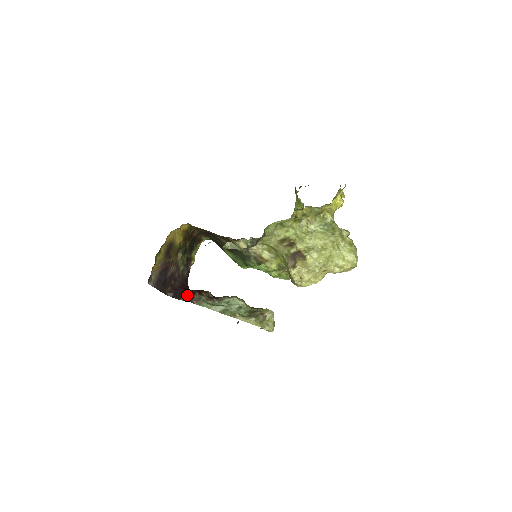
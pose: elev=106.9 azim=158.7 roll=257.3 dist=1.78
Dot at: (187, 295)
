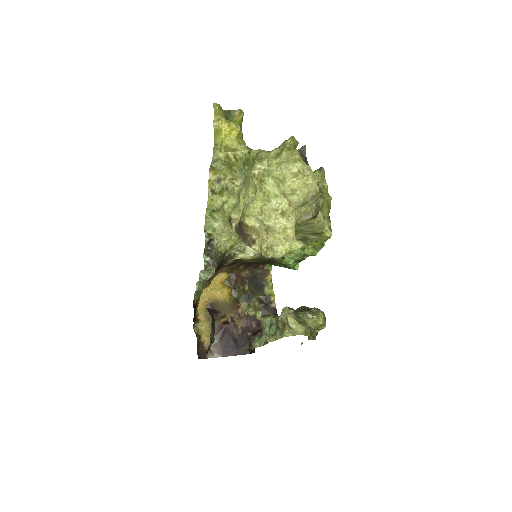
Dot at: occluded
